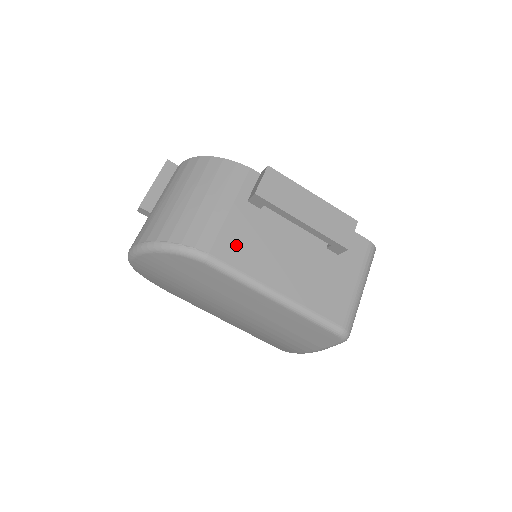
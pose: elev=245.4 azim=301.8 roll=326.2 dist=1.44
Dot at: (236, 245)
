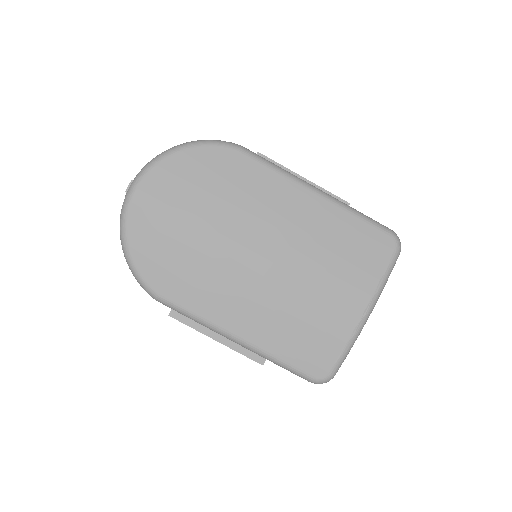
Dot at: occluded
